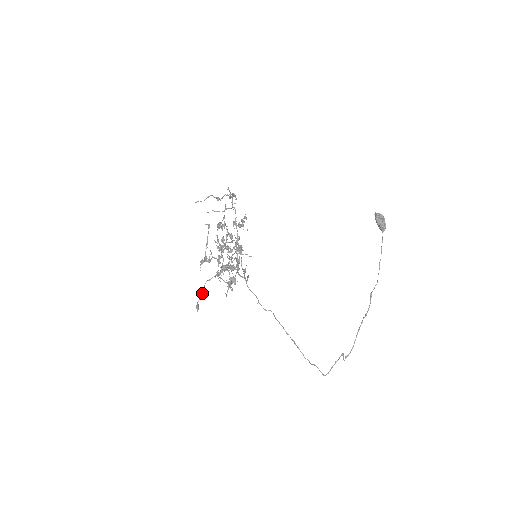
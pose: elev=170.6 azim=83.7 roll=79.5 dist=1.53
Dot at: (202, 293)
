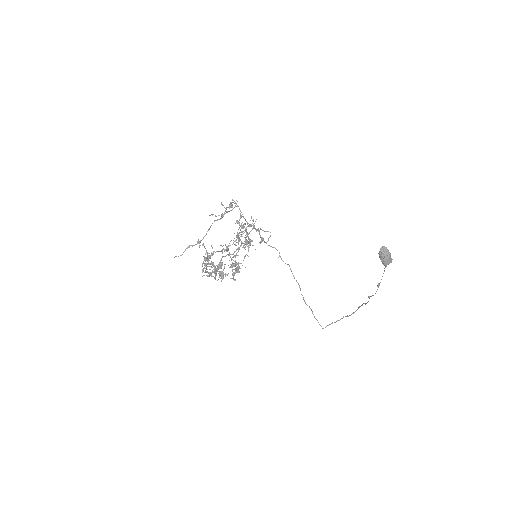
Dot at: occluded
